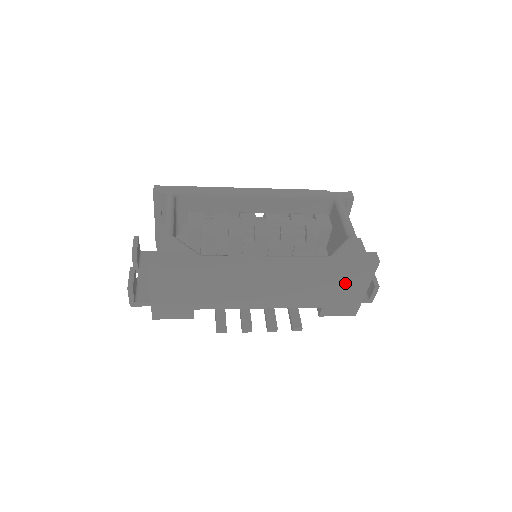
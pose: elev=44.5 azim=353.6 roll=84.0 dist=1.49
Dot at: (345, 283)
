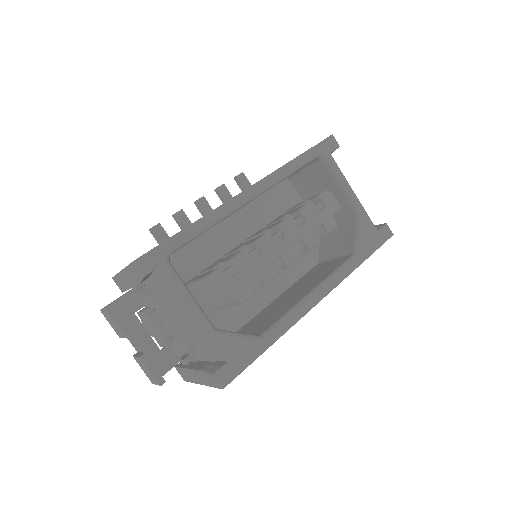
Dot at: occluded
